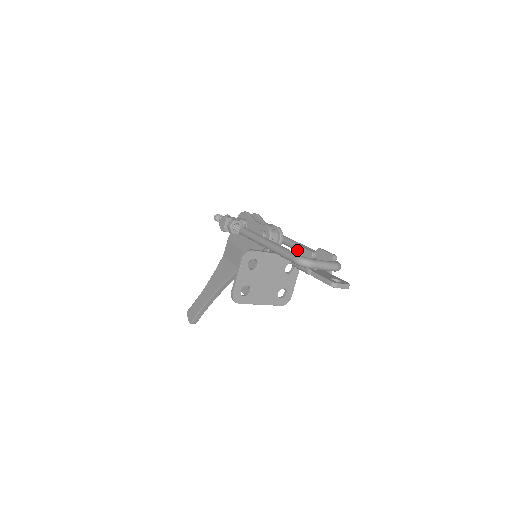
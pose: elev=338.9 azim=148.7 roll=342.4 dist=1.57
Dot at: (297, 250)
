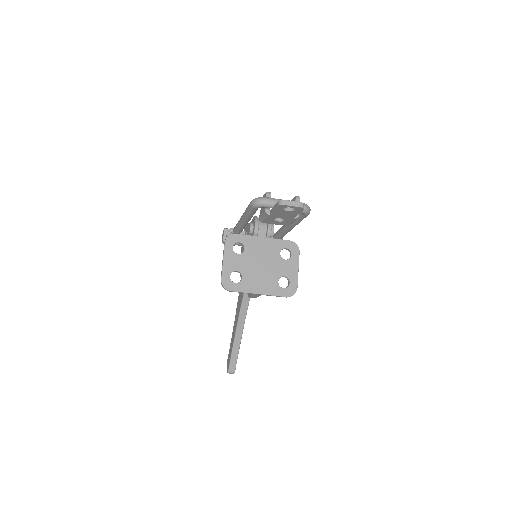
Dot at: occluded
